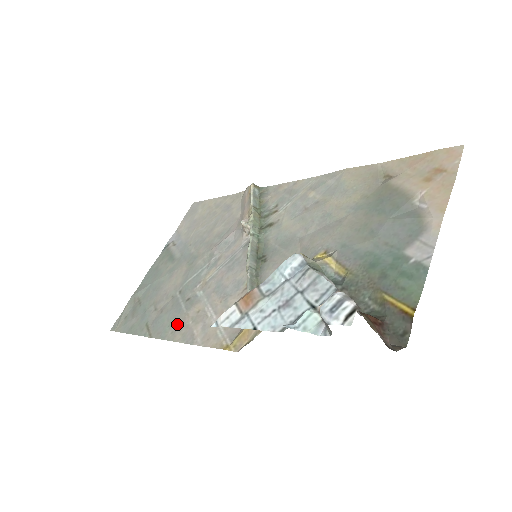
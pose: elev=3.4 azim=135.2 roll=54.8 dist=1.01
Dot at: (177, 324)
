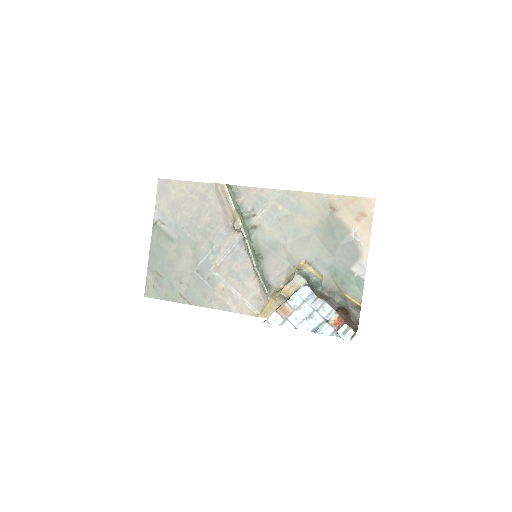
Dot at: (209, 297)
